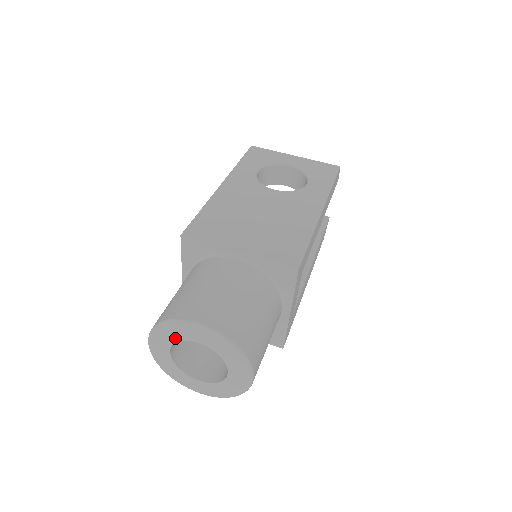
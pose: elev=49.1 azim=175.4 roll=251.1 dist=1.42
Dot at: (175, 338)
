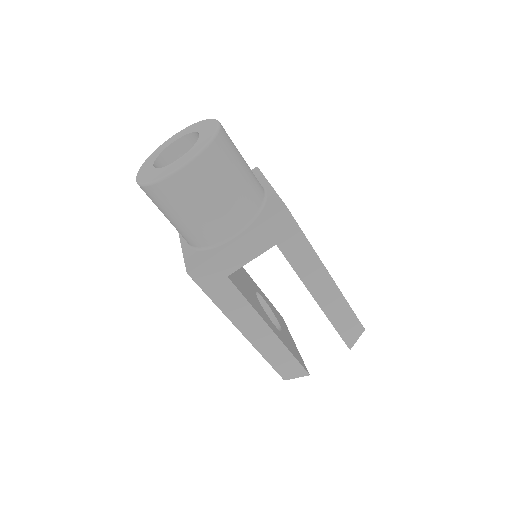
Dot at: (193, 130)
